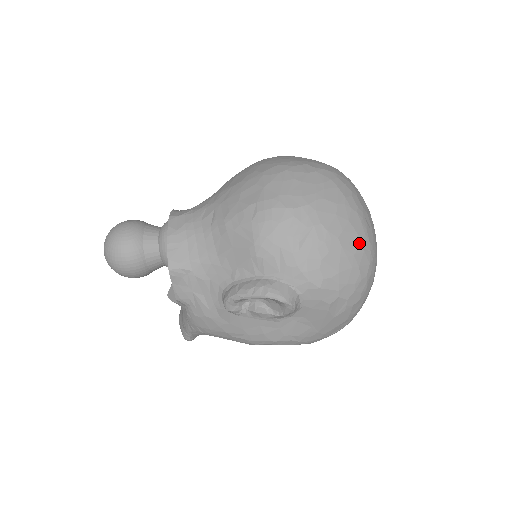
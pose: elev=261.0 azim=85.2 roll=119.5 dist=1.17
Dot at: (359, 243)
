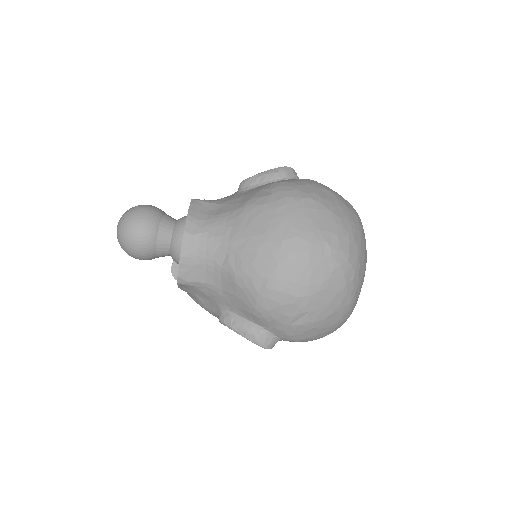
Dot at: (341, 317)
